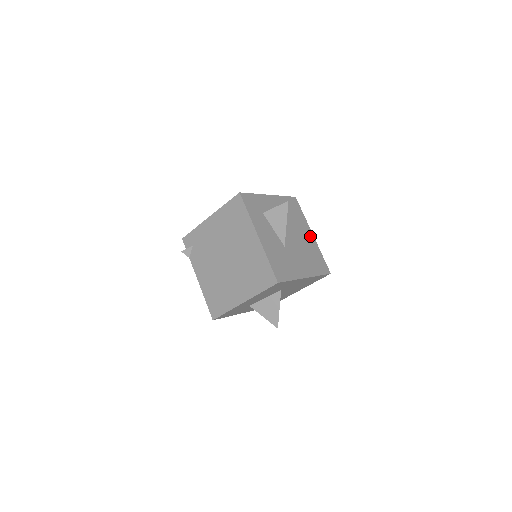
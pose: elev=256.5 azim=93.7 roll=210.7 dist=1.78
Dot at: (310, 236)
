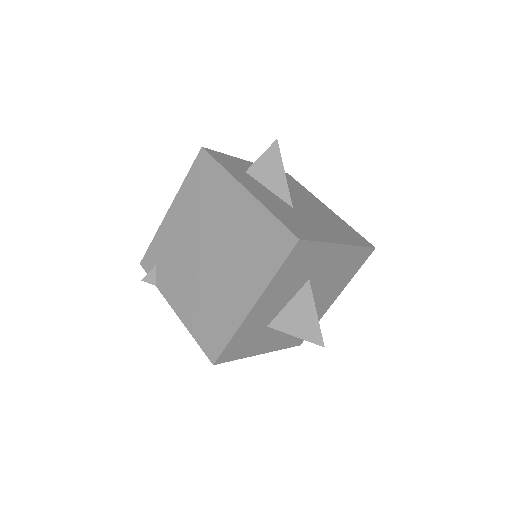
Dot at: (326, 208)
